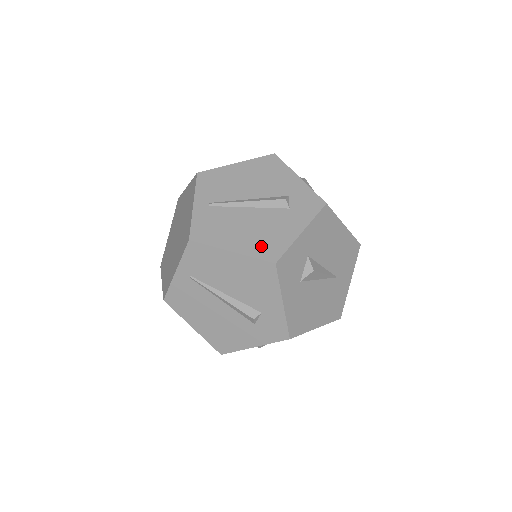
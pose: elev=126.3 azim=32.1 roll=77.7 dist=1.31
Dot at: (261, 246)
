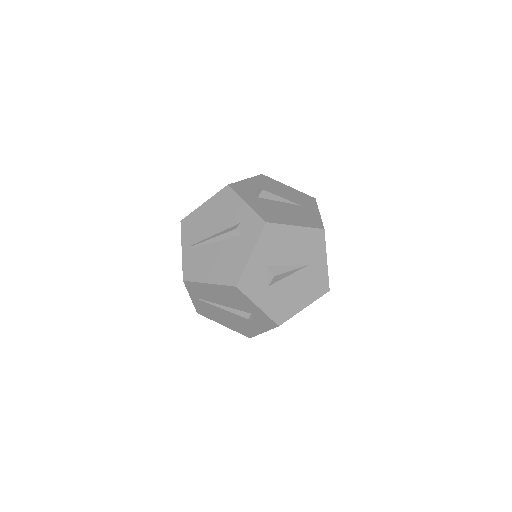
Dot at: (226, 274)
